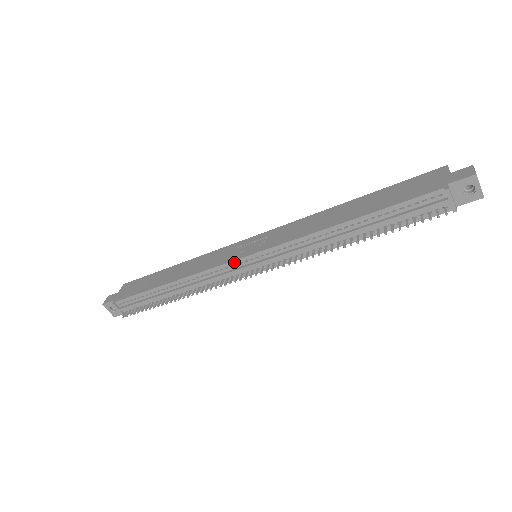
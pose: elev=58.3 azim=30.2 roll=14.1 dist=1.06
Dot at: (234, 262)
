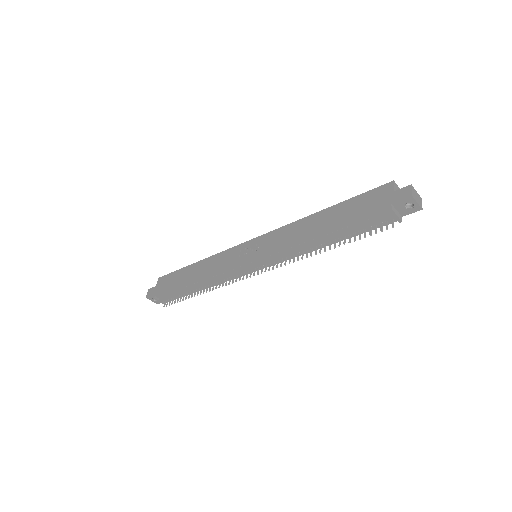
Dot at: (239, 265)
